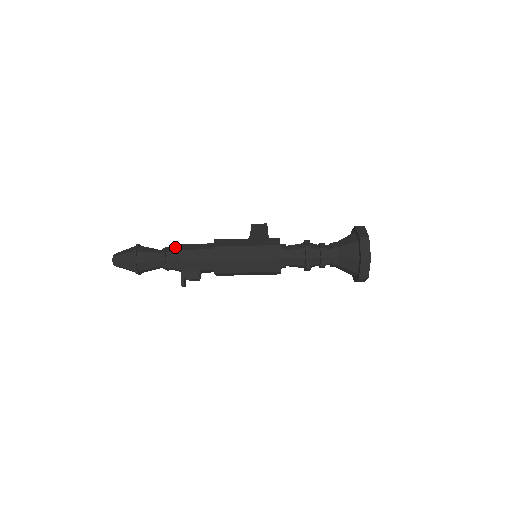
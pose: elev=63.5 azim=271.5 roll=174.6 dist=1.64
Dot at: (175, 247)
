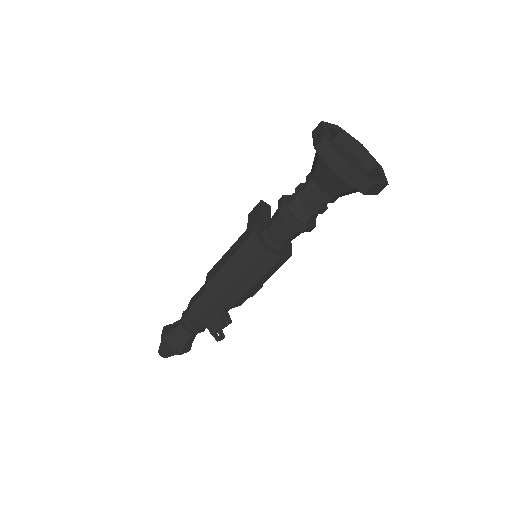
Dot at: (187, 308)
